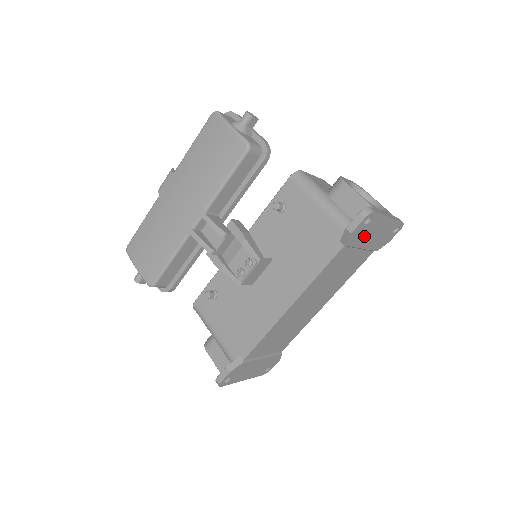
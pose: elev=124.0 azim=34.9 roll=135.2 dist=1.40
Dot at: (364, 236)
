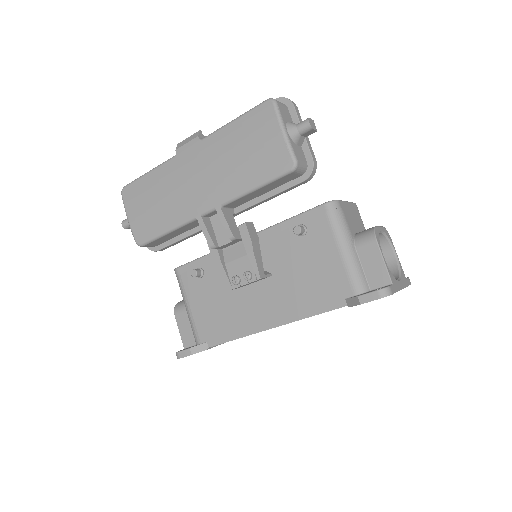
Dot at: occluded
